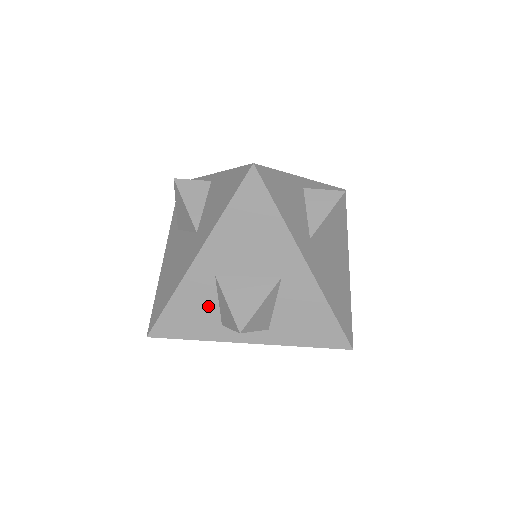
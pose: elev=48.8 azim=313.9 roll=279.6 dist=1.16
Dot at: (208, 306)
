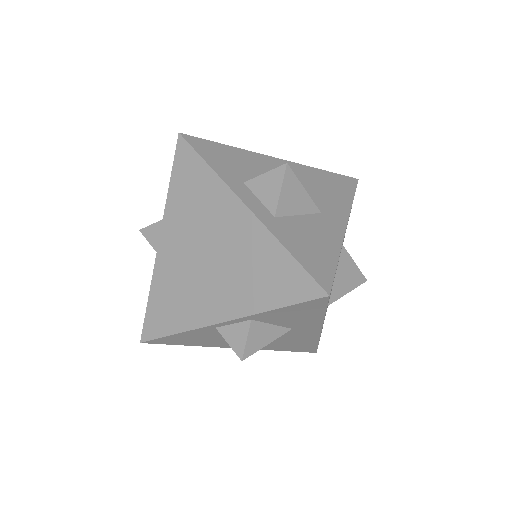
Dot at: (250, 171)
